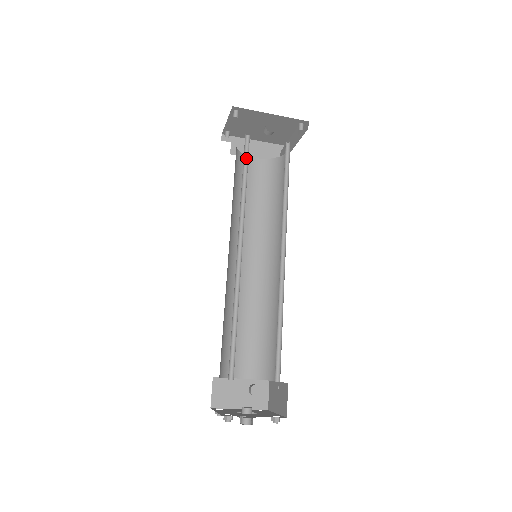
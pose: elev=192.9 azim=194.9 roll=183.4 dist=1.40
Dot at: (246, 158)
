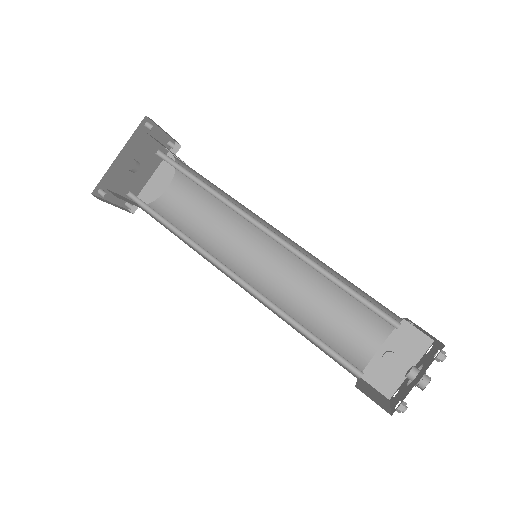
Dot at: (149, 209)
